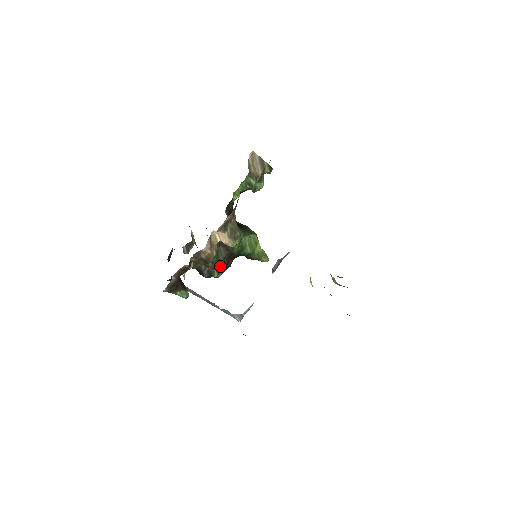
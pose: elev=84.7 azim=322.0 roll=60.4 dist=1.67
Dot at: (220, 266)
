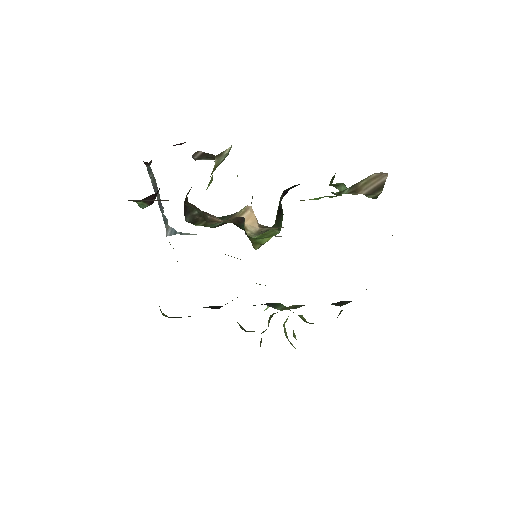
Dot at: (213, 224)
